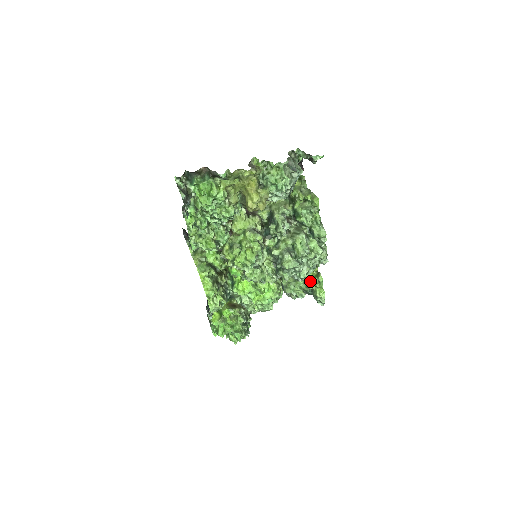
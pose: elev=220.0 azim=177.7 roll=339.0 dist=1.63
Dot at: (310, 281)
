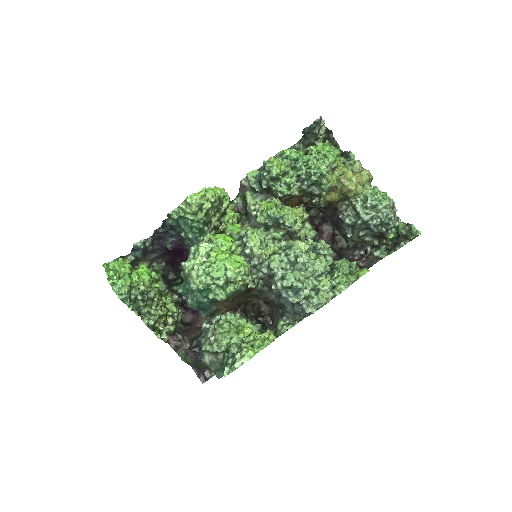
Dot at: (253, 339)
